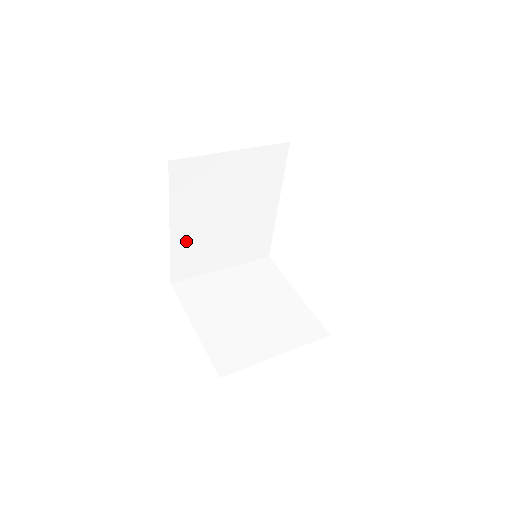
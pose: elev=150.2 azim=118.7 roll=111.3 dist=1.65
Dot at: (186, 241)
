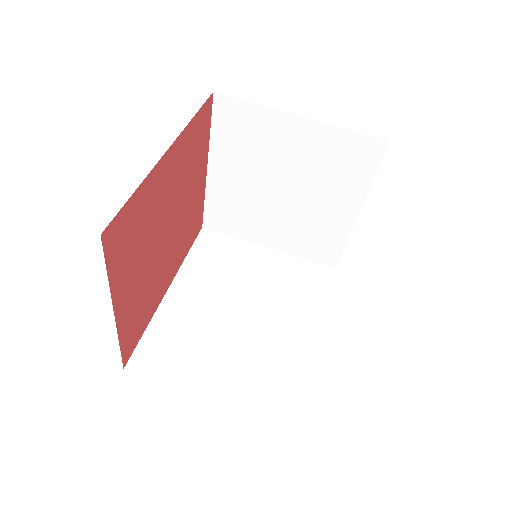
Dot at: occluded
